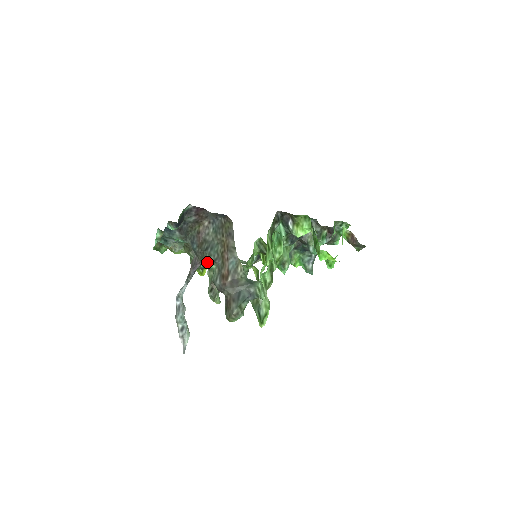
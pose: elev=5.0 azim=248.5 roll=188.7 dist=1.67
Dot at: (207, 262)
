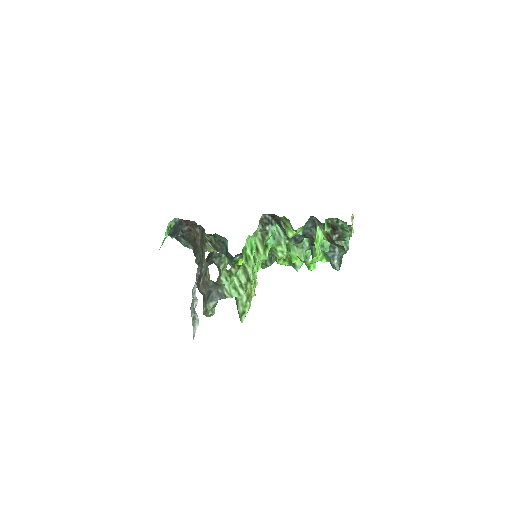
Dot at: occluded
